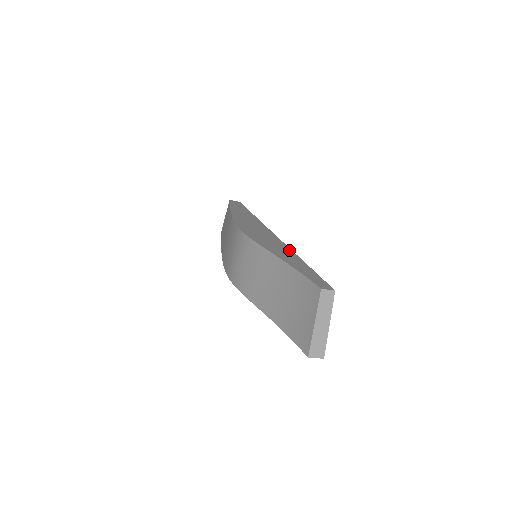
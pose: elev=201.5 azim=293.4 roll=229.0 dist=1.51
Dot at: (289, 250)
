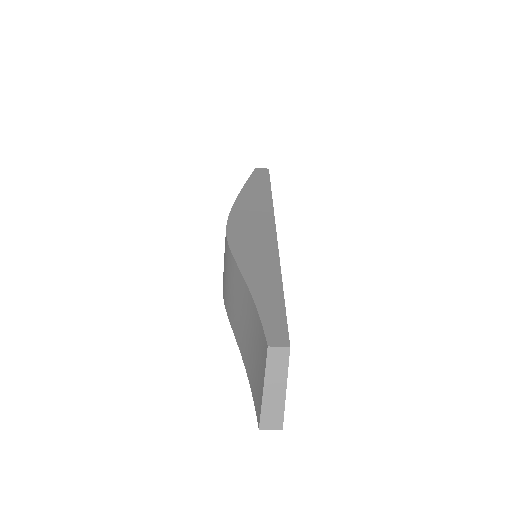
Dot at: (275, 261)
